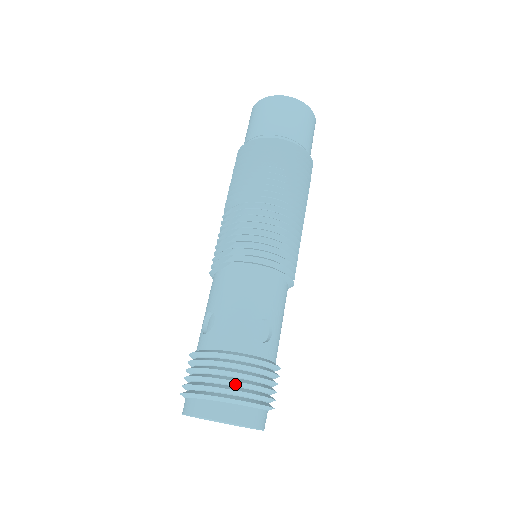
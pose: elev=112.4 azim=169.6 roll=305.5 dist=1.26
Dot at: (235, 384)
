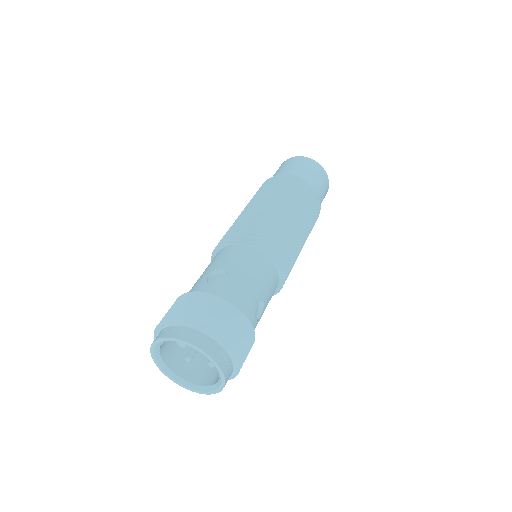
Dot at: (232, 335)
